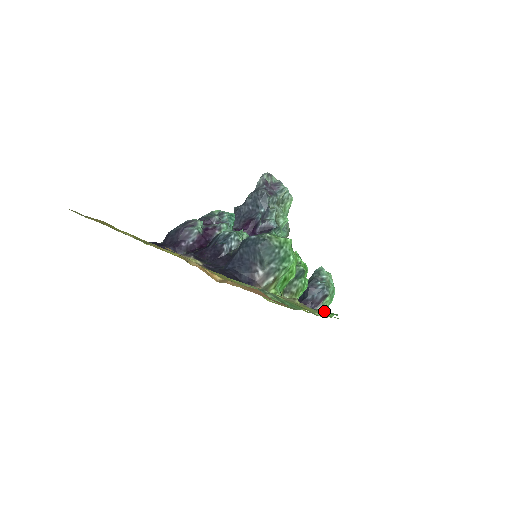
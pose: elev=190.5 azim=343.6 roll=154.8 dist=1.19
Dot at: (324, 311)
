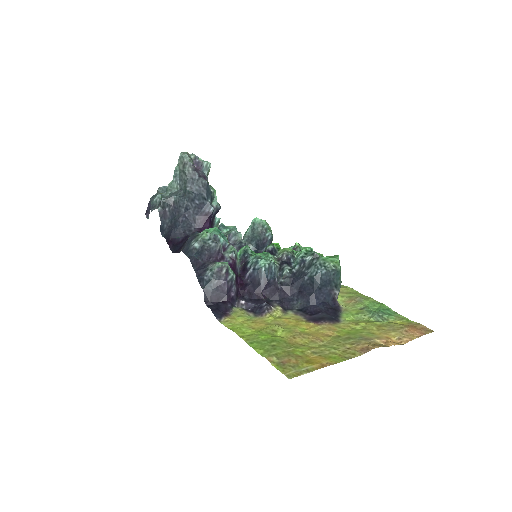
Dot at: occluded
